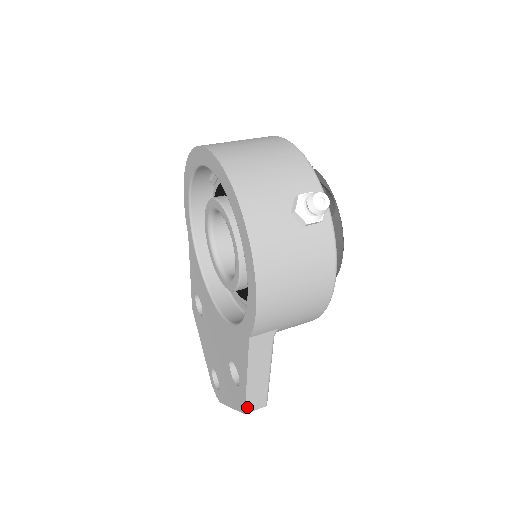
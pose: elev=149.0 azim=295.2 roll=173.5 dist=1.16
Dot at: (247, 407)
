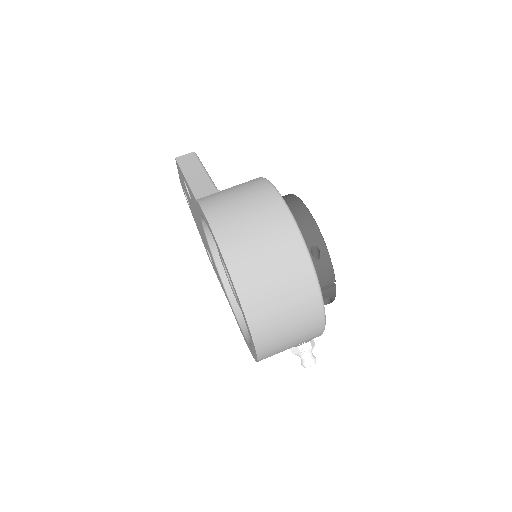
Dot at: occluded
